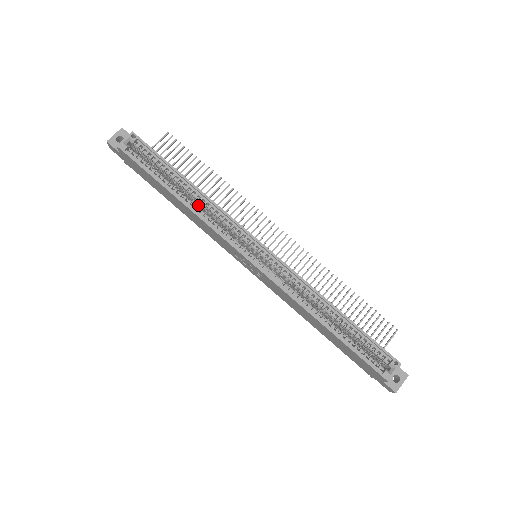
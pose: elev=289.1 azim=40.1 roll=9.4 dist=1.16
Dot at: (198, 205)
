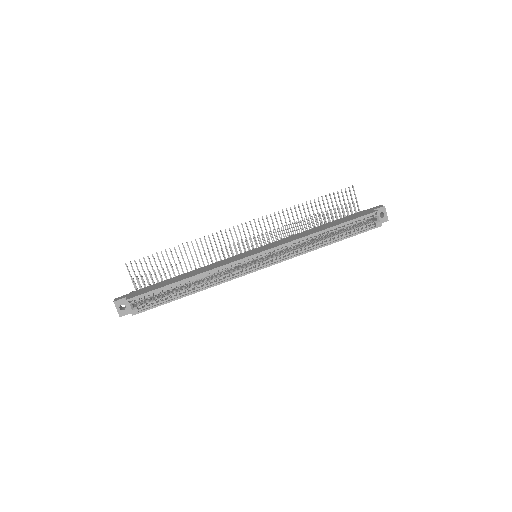
Dot at: occluded
